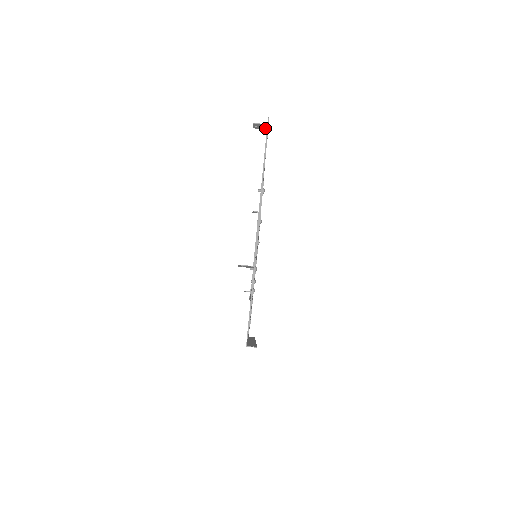
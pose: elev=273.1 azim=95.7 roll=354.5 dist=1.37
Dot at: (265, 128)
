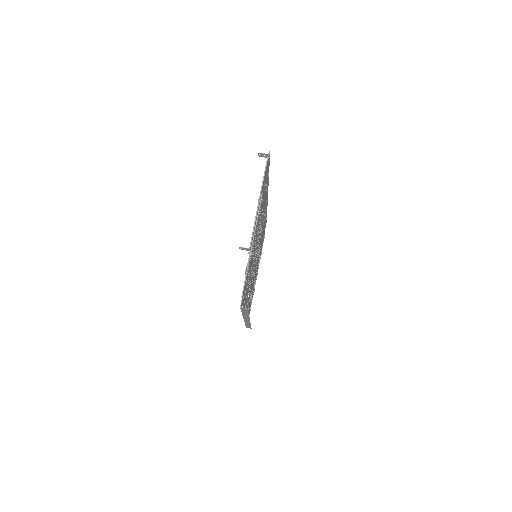
Dot at: (266, 157)
